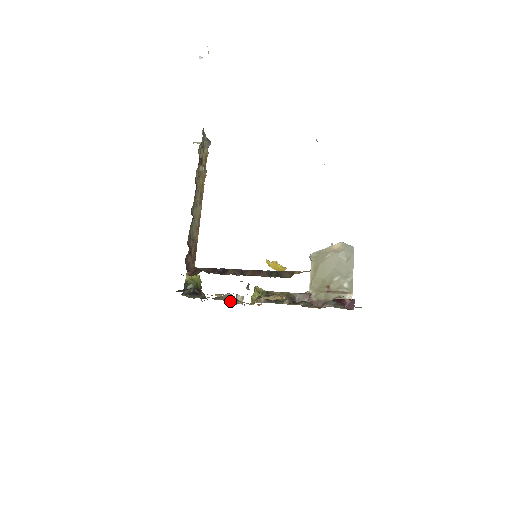
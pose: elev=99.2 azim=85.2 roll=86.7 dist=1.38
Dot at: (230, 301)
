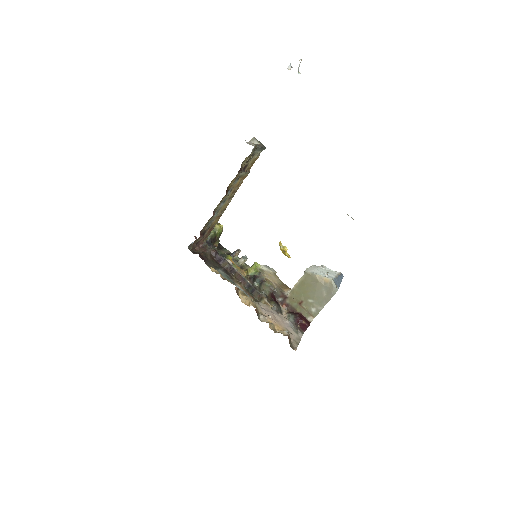
Dot at: (237, 255)
